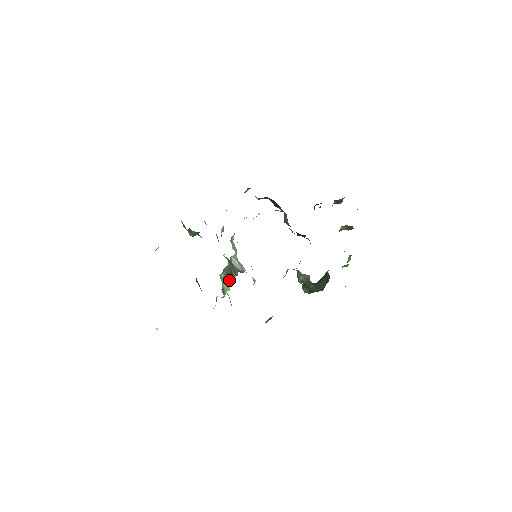
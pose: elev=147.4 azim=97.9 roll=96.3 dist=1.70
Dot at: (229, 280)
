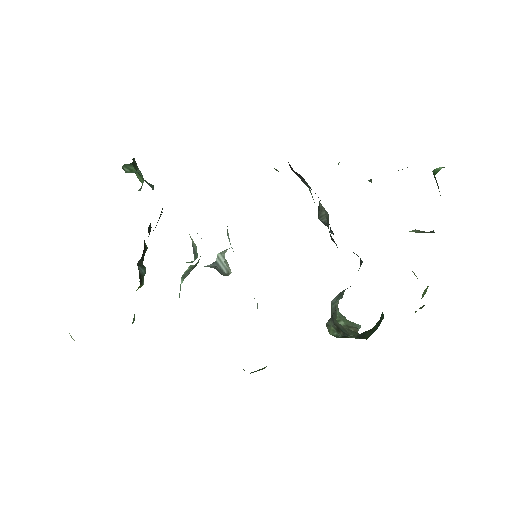
Dot at: (189, 272)
